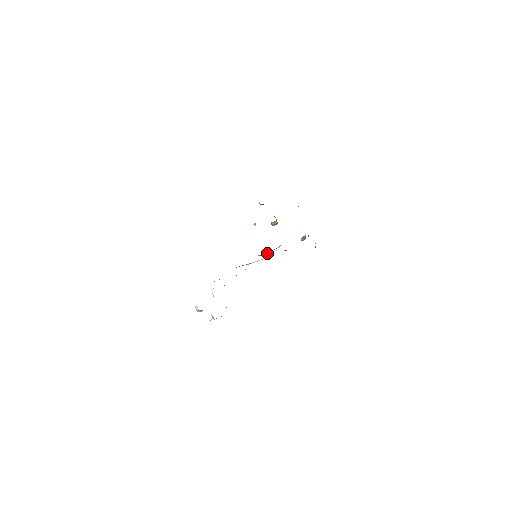
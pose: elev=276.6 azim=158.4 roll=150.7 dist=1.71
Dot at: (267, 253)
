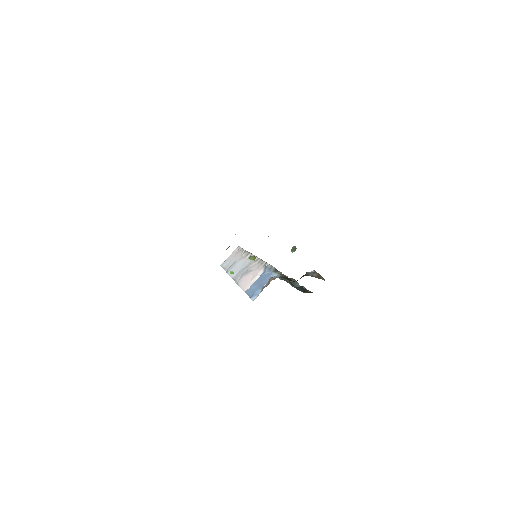
Dot at: (259, 291)
